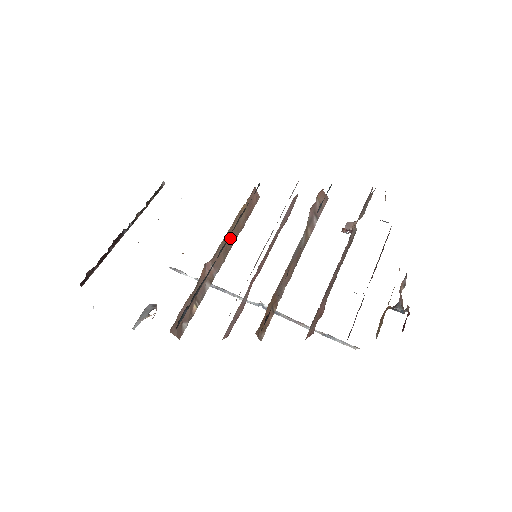
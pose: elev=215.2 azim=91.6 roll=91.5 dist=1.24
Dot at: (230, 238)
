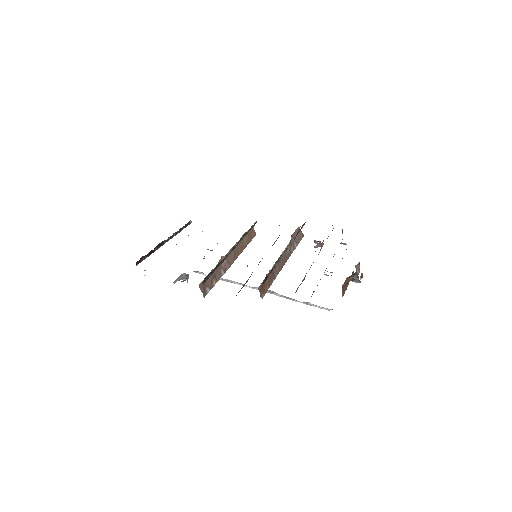
Dot at: (237, 249)
